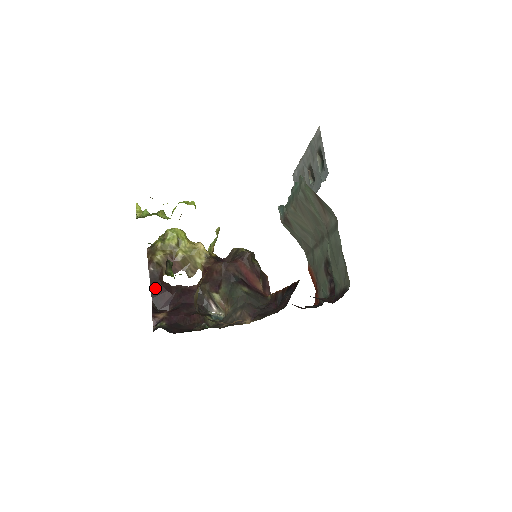
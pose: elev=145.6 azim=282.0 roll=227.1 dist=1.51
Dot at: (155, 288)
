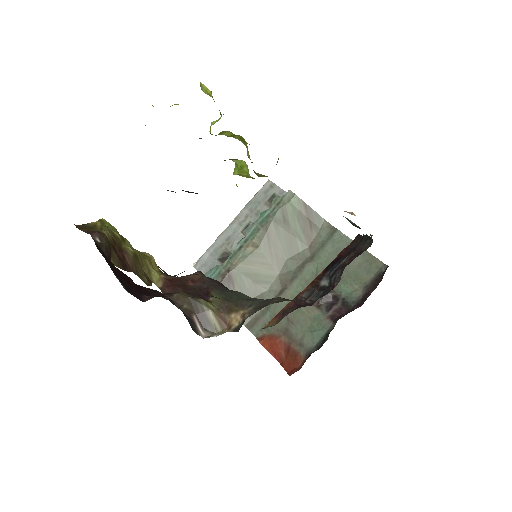
Dot at: (111, 264)
